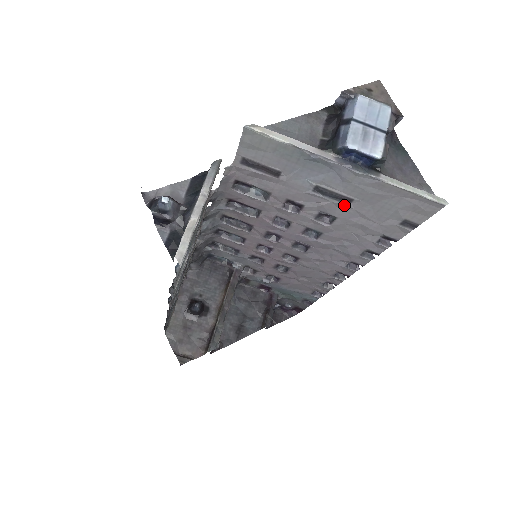
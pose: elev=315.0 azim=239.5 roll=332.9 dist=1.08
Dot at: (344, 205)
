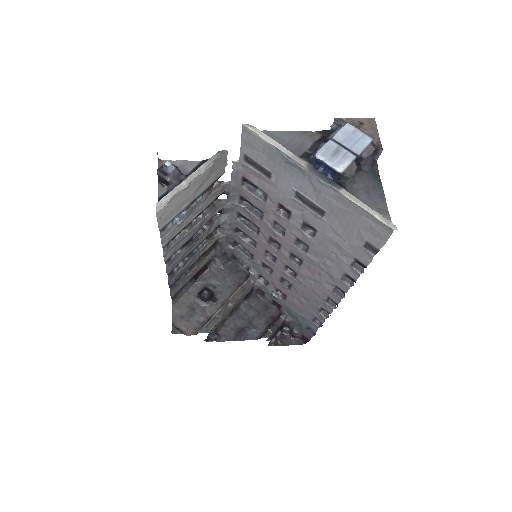
Dot at: (319, 216)
